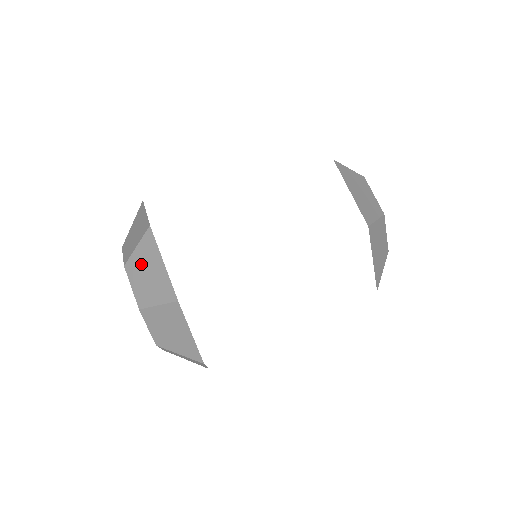
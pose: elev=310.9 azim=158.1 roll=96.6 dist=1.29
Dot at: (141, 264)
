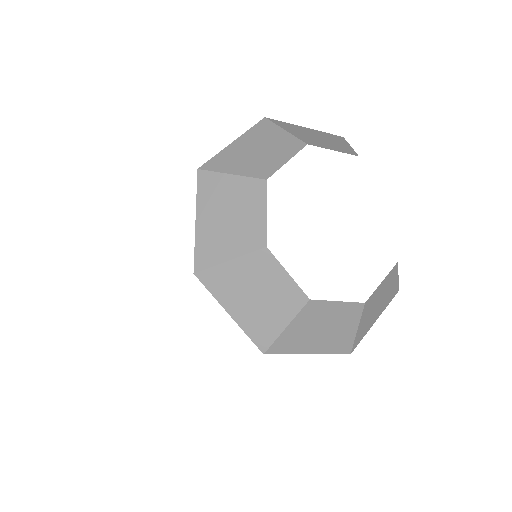
Dot at: occluded
